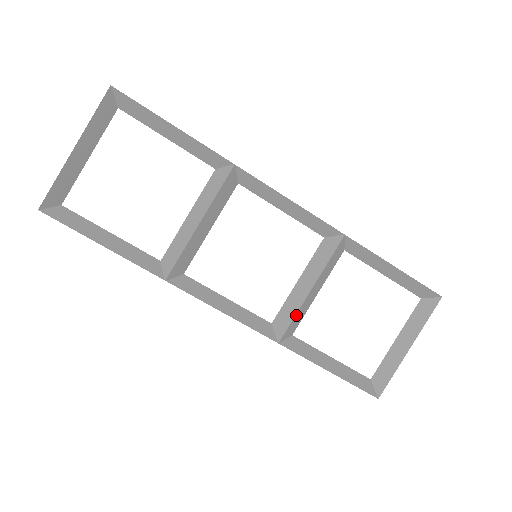
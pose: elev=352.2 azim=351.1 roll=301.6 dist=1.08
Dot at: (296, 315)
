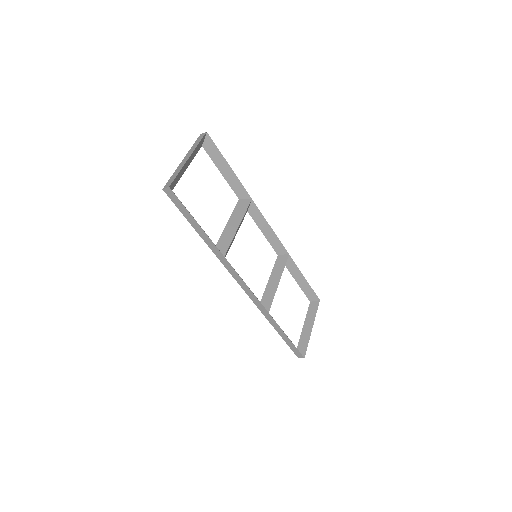
Dot at: occluded
